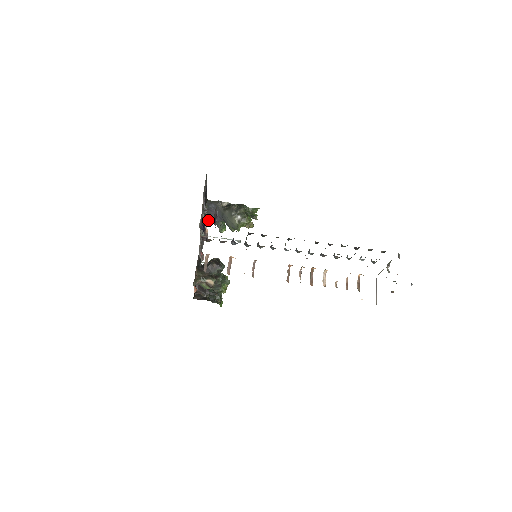
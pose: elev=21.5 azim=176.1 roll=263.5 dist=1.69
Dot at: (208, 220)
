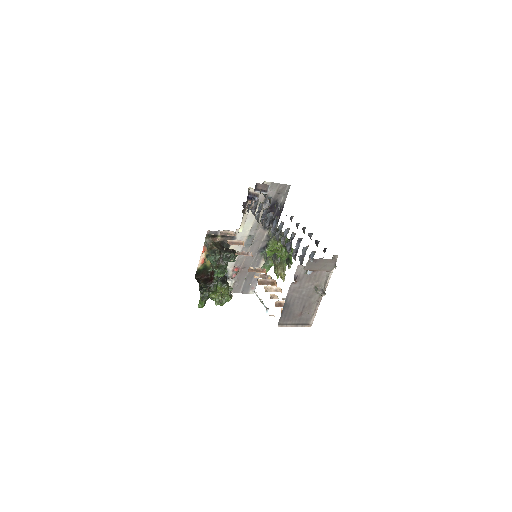
Dot at: (265, 255)
